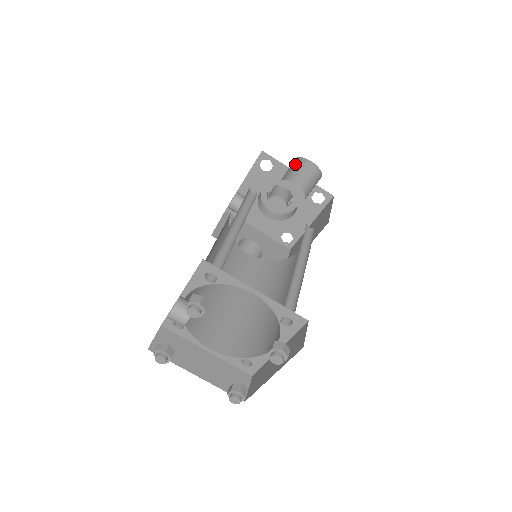
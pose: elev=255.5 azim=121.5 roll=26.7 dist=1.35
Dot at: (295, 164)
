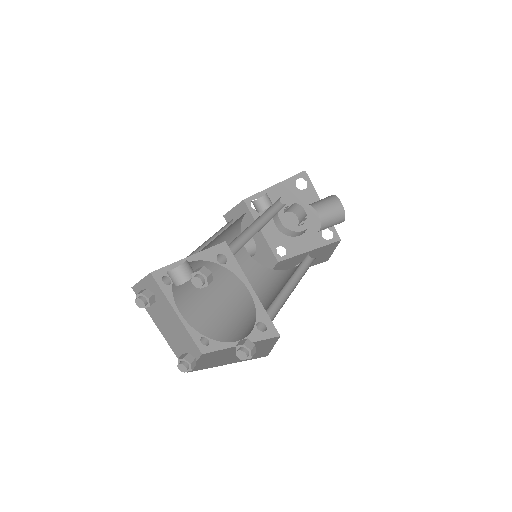
Dot at: (328, 198)
